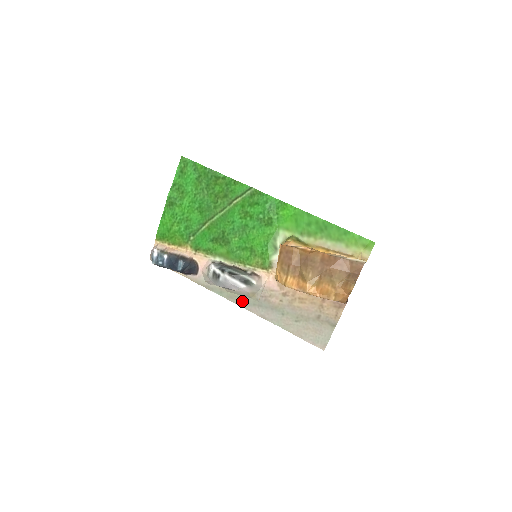
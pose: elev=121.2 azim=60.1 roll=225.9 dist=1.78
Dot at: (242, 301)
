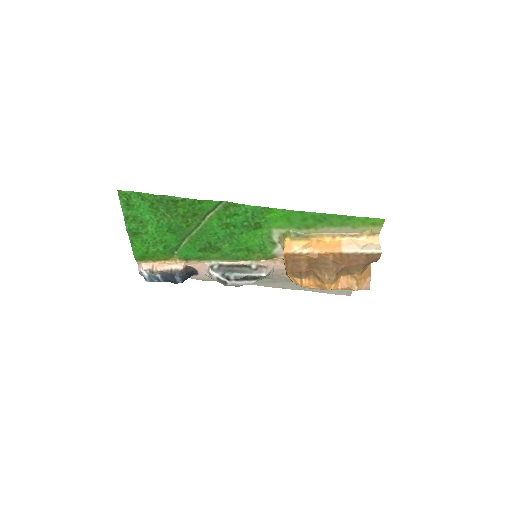
Dot at: (255, 282)
